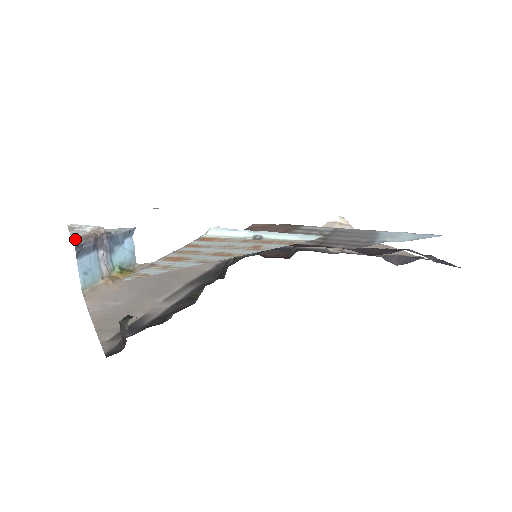
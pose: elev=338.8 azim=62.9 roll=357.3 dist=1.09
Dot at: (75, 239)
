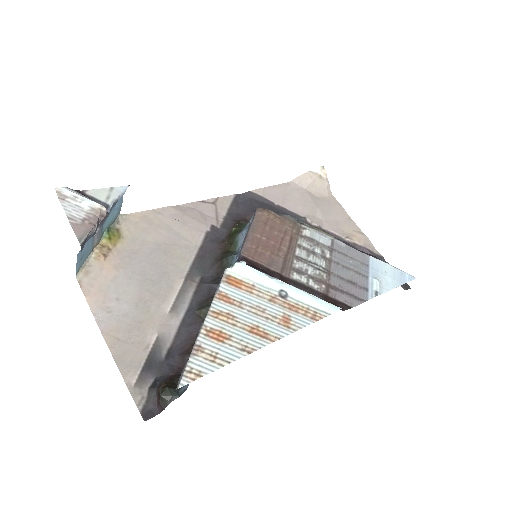
Dot at: (76, 230)
